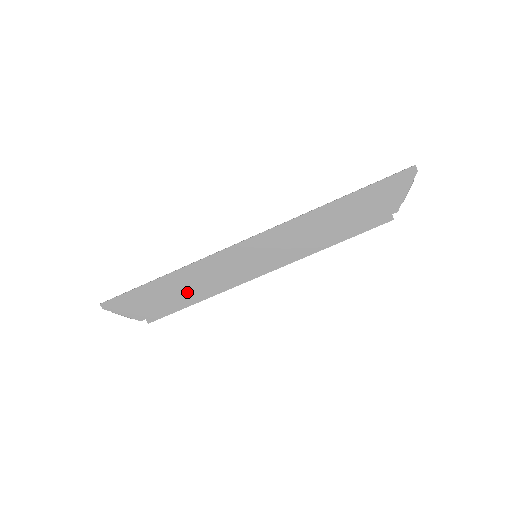
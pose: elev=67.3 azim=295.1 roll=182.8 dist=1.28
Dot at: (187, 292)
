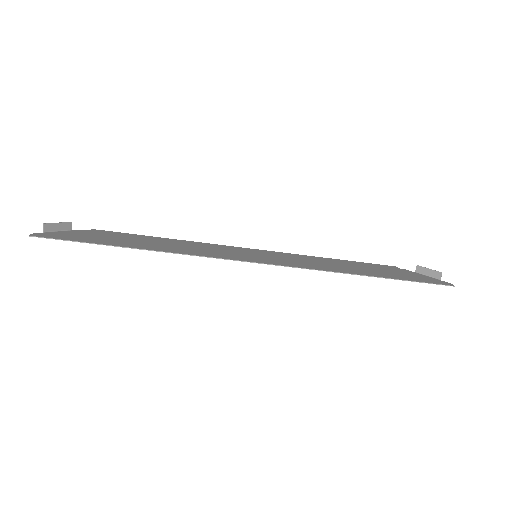
Dot at: (157, 242)
